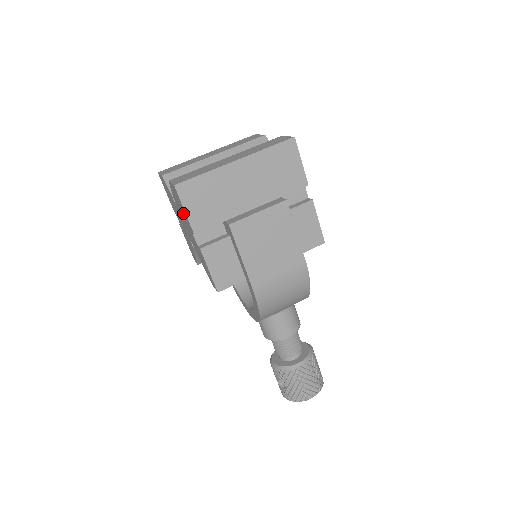
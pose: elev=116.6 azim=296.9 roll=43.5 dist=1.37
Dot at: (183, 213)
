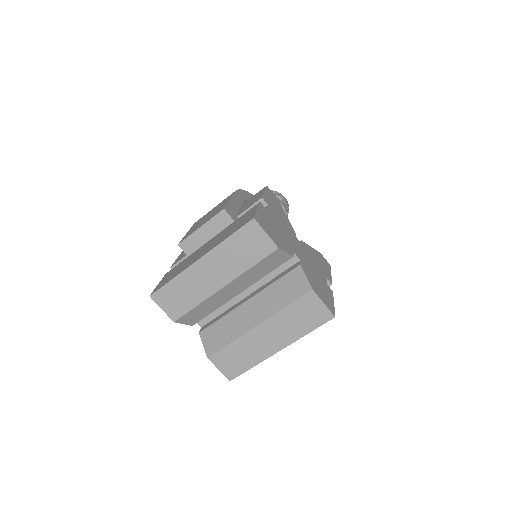
Dot at: occluded
